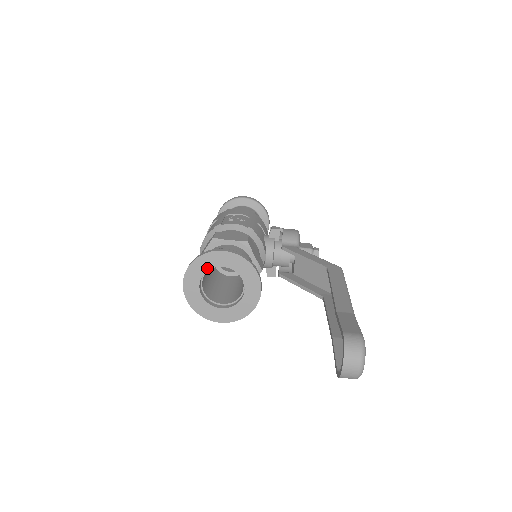
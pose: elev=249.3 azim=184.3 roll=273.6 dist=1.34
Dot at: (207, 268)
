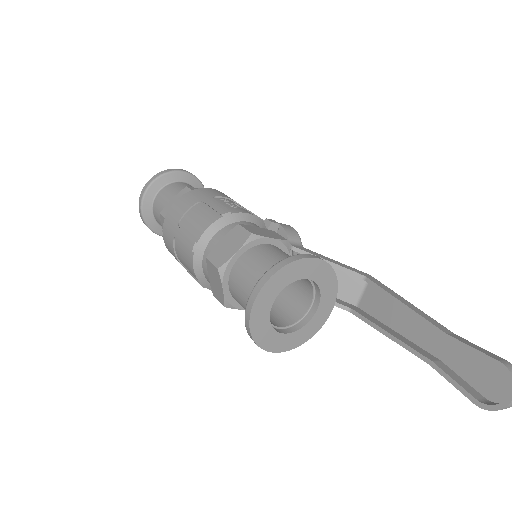
Dot at: (290, 281)
